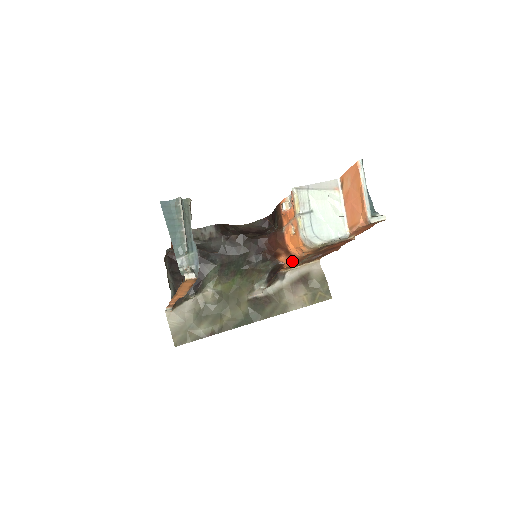
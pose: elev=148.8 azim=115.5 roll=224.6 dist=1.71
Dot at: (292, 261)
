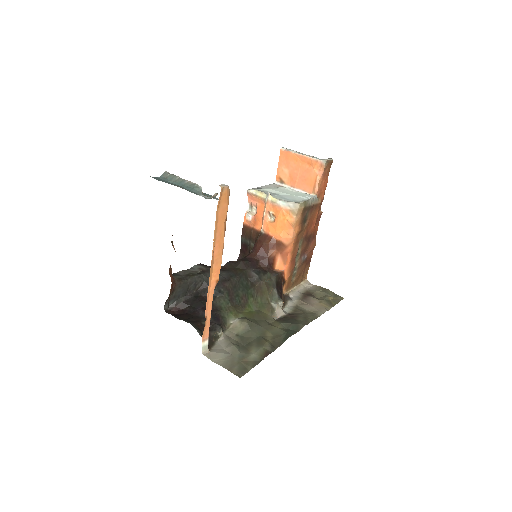
Dot at: (288, 260)
